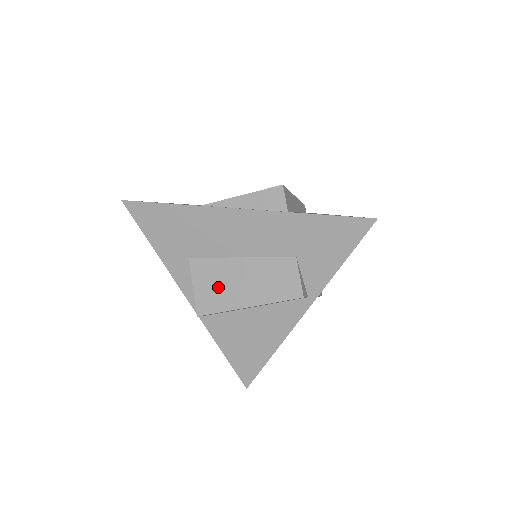
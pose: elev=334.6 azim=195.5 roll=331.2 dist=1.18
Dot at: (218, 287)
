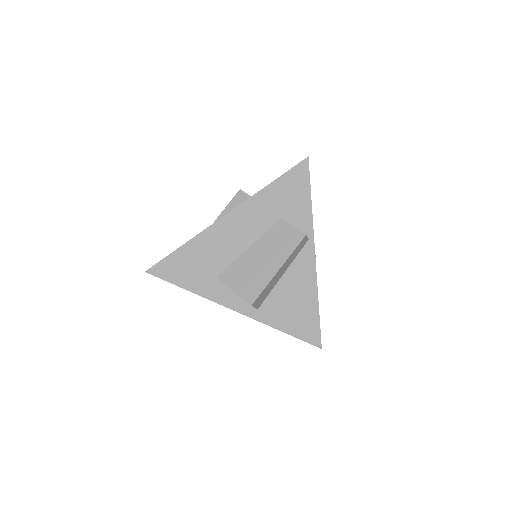
Dot at: (250, 276)
